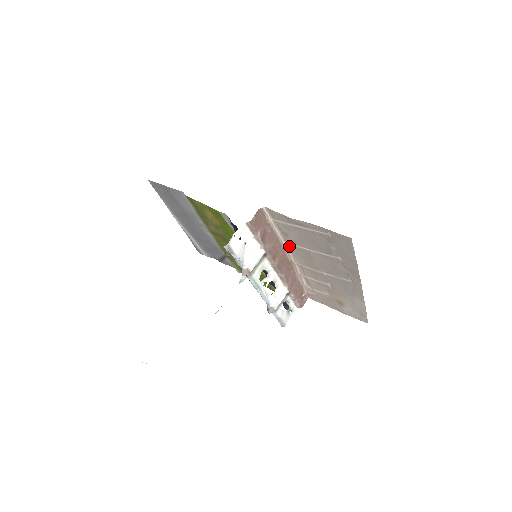
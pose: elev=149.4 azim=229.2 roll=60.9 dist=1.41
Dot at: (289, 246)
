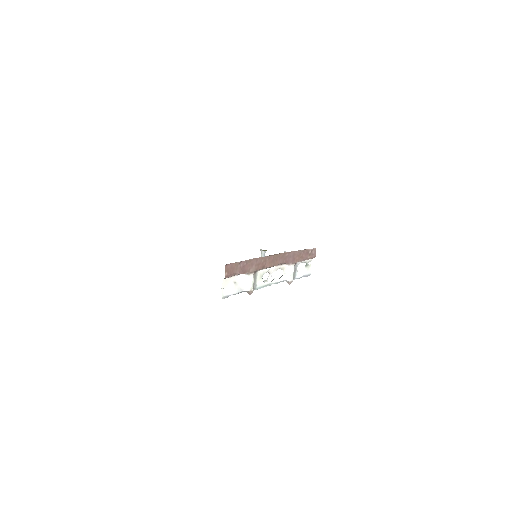
Dot at: occluded
